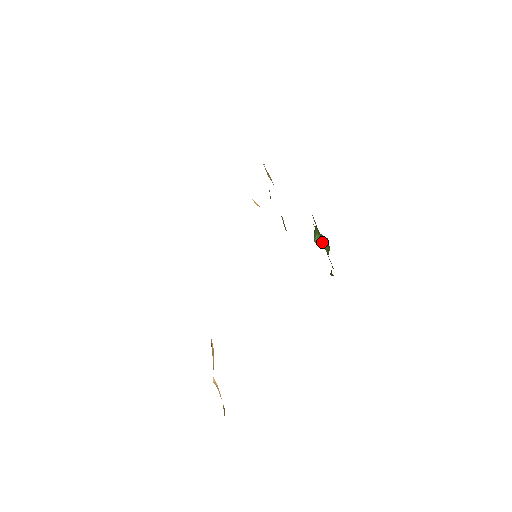
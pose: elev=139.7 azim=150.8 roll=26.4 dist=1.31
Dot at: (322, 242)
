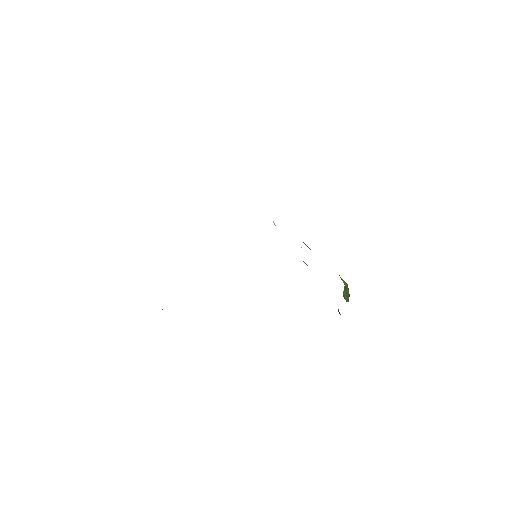
Dot at: (347, 293)
